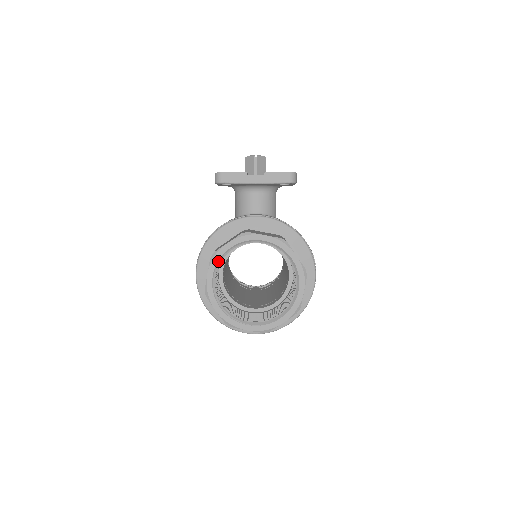
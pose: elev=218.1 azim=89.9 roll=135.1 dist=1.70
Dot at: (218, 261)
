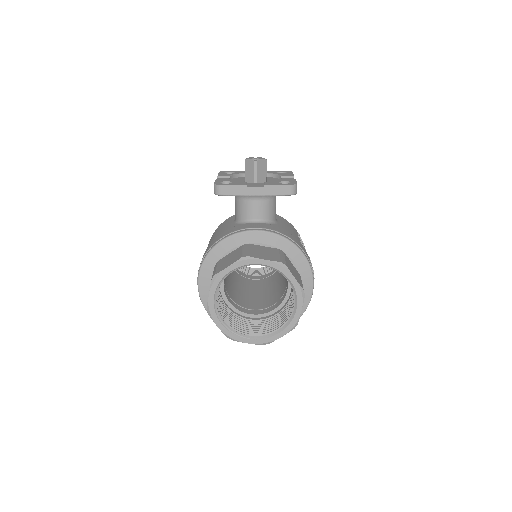
Dot at: (219, 283)
